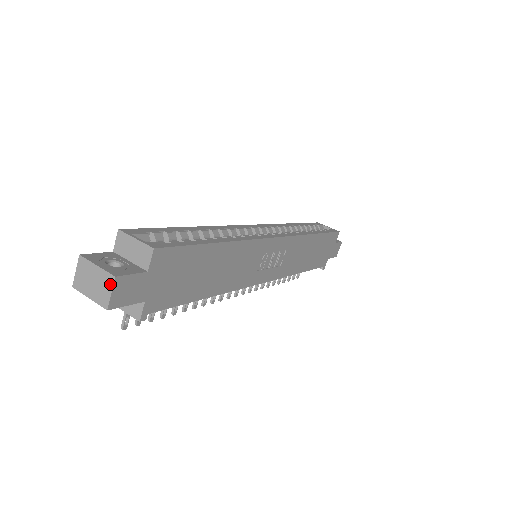
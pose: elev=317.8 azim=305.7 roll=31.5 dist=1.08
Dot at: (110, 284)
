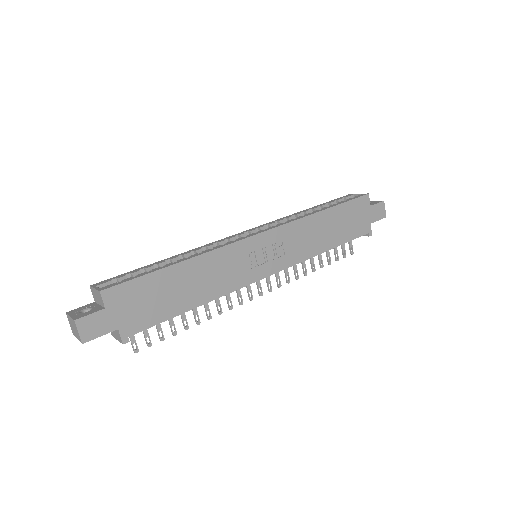
Dot at: (75, 326)
